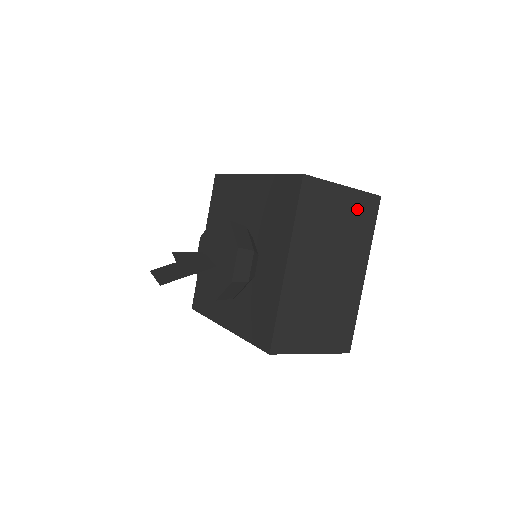
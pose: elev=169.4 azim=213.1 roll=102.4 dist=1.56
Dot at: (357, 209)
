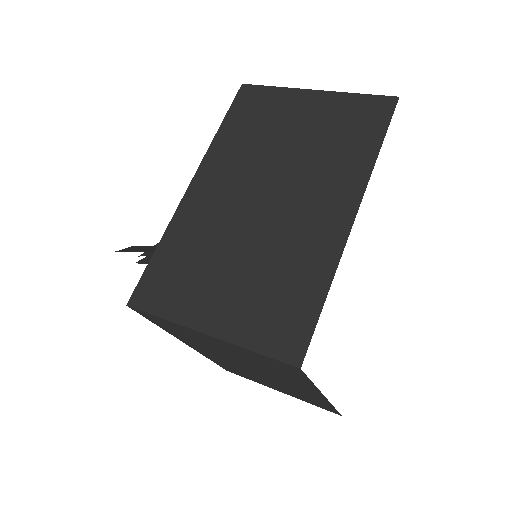
Dot at: (254, 357)
